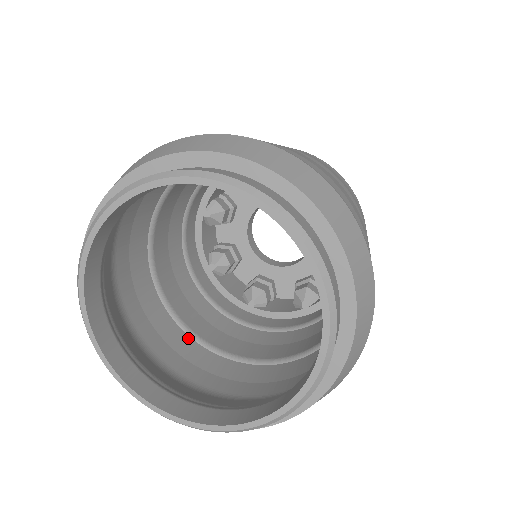
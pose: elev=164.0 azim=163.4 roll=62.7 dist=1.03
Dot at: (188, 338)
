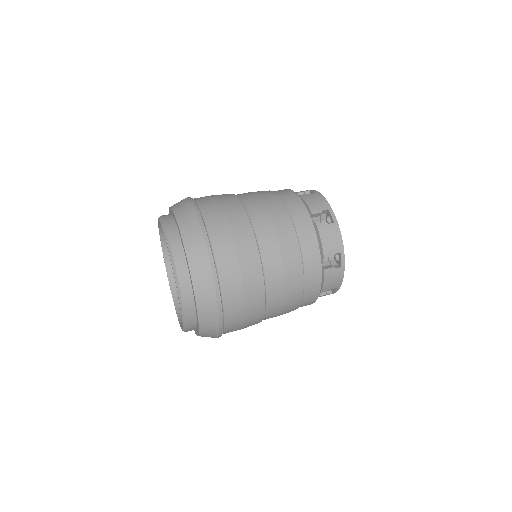
Dot at: occluded
